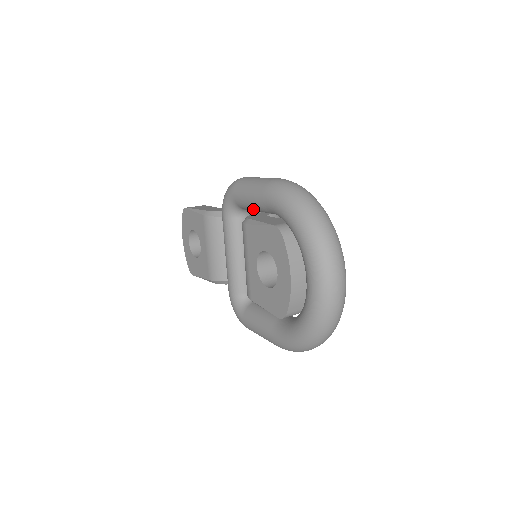
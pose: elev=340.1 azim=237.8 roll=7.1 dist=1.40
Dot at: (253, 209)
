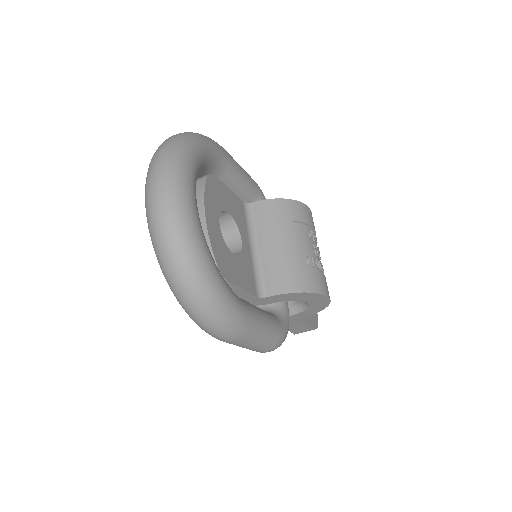
Dot at: occluded
